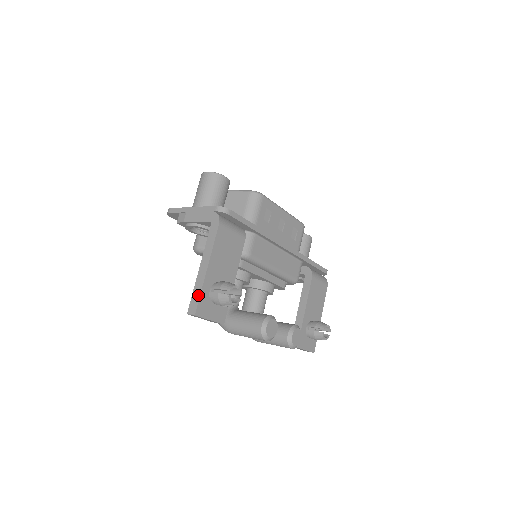
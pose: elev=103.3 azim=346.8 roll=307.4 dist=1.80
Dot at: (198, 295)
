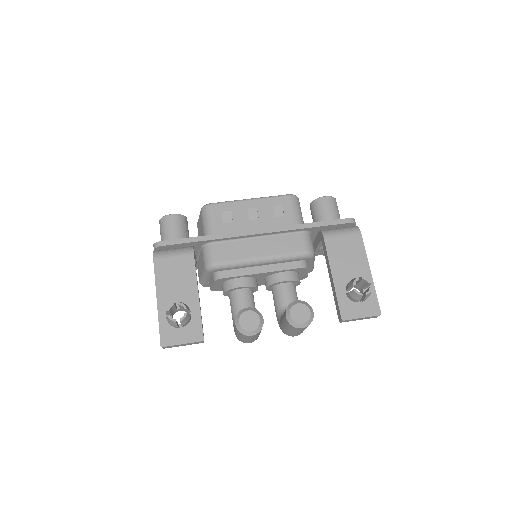
Dot at: (159, 328)
